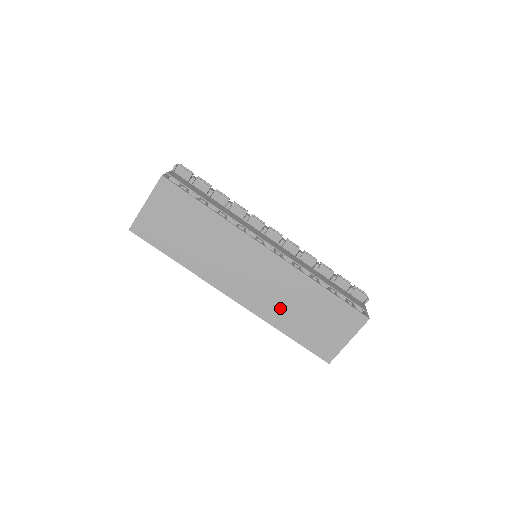
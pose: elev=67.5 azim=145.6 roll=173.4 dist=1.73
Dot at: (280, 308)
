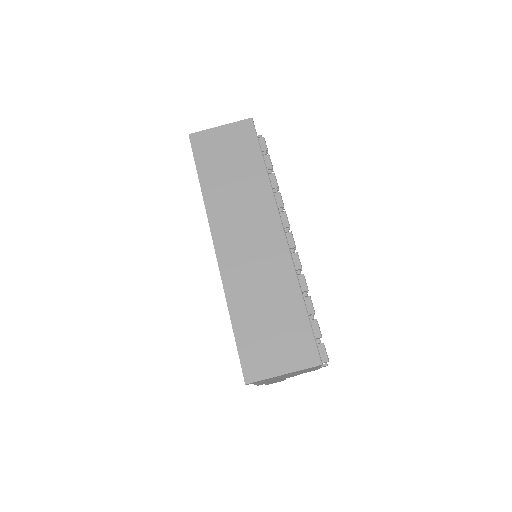
Dot at: (248, 288)
